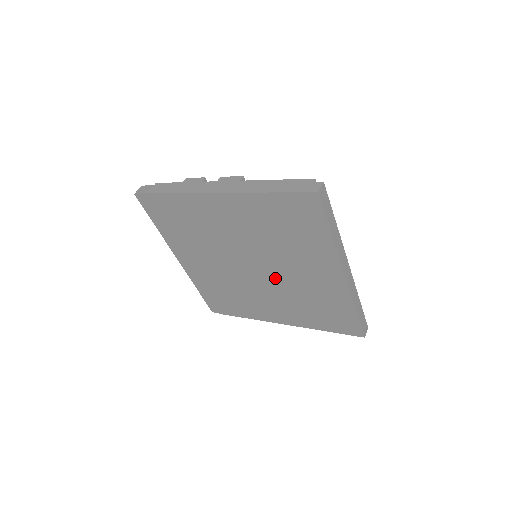
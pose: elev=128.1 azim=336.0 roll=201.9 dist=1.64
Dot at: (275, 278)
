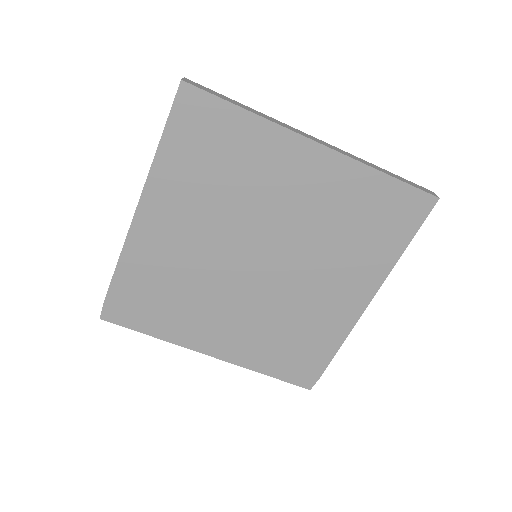
Dot at: (286, 246)
